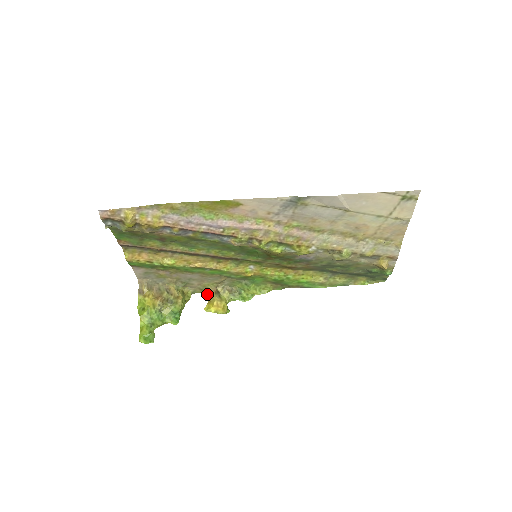
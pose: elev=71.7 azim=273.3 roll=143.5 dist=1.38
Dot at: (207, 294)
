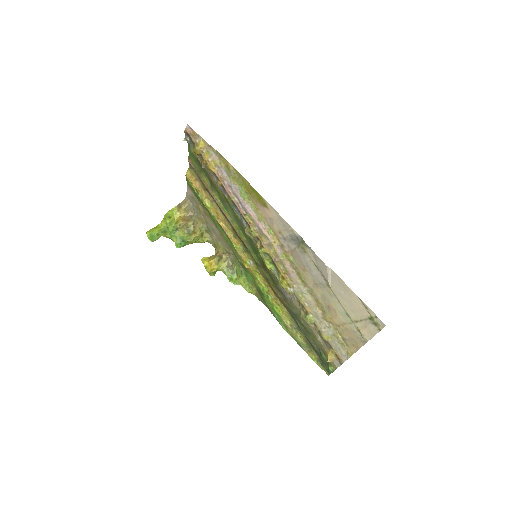
Dot at: (215, 252)
